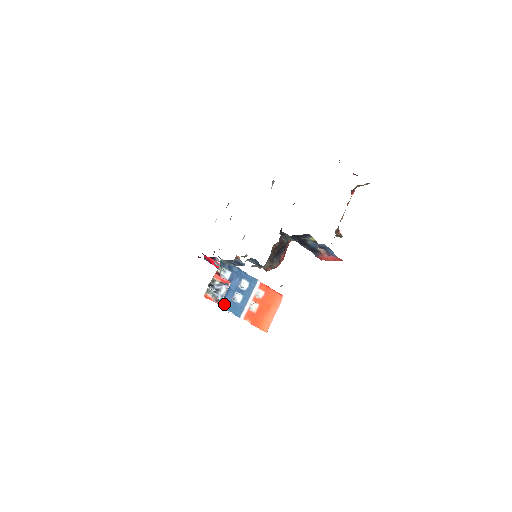
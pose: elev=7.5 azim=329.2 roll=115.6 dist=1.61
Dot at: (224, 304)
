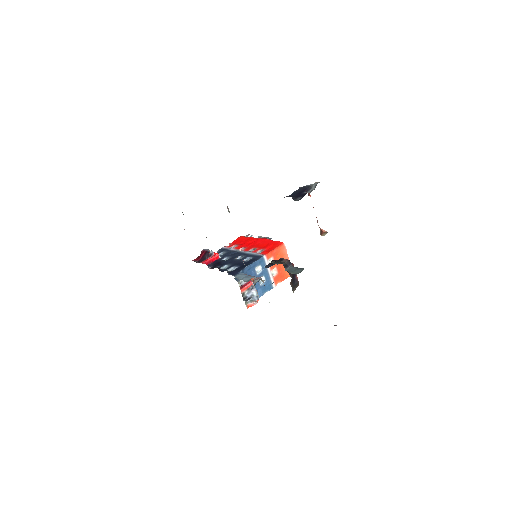
Dot at: (259, 294)
